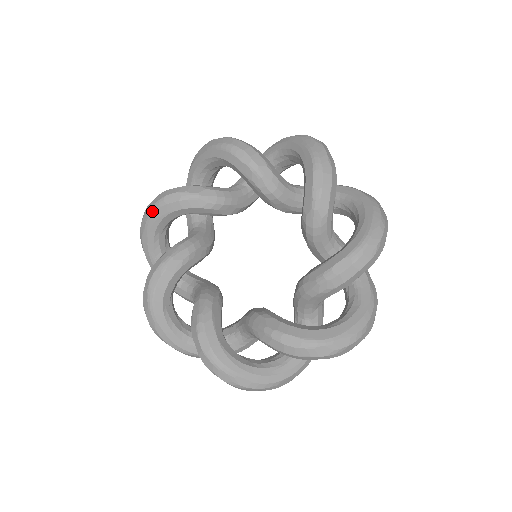
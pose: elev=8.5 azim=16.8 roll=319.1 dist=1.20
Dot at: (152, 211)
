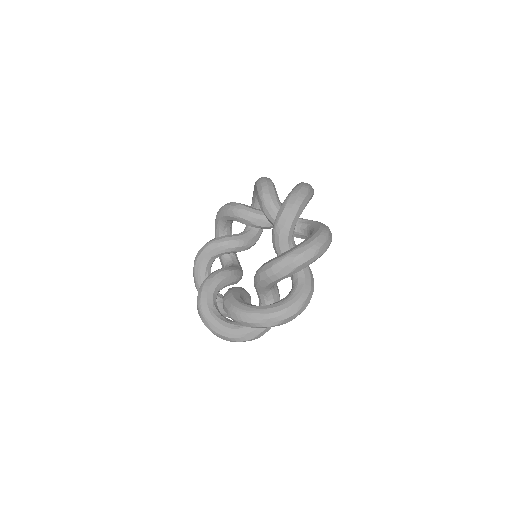
Dot at: (194, 266)
